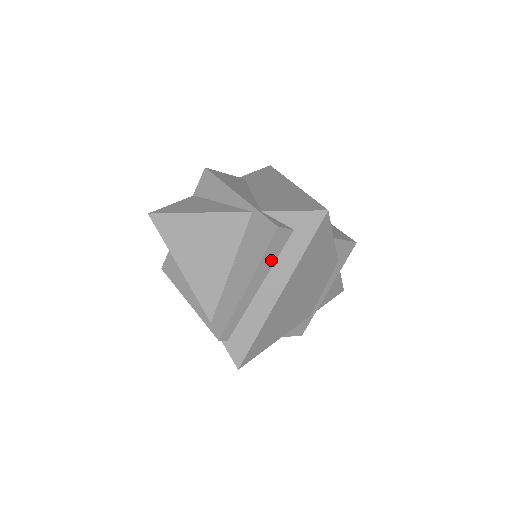
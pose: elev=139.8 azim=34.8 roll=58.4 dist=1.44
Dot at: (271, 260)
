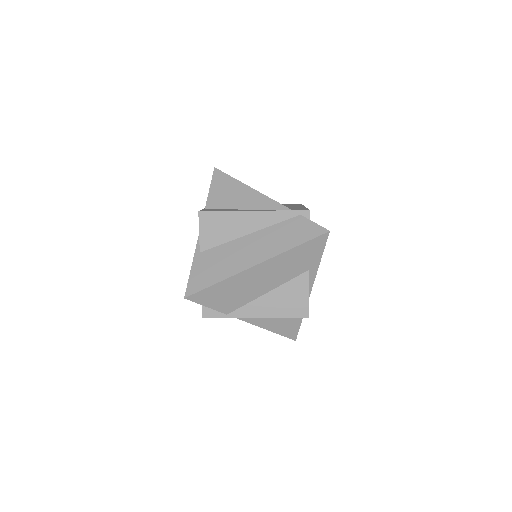
Dot at: occluded
